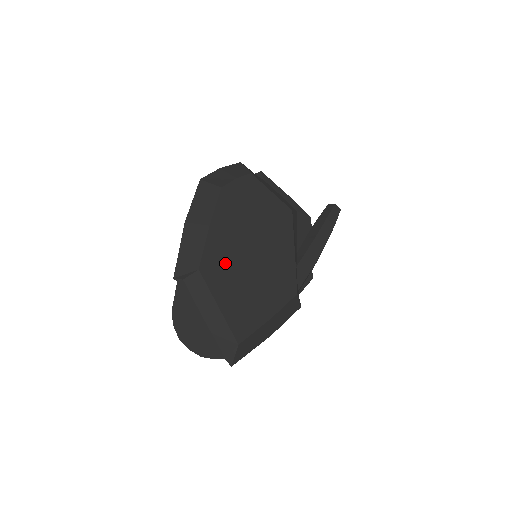
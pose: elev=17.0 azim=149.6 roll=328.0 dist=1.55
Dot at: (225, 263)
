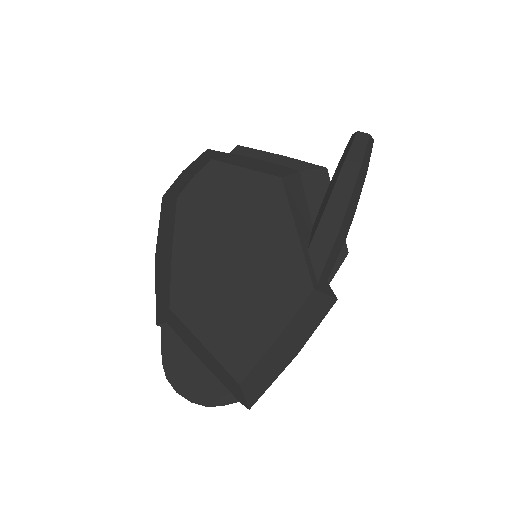
Dot at: (200, 288)
